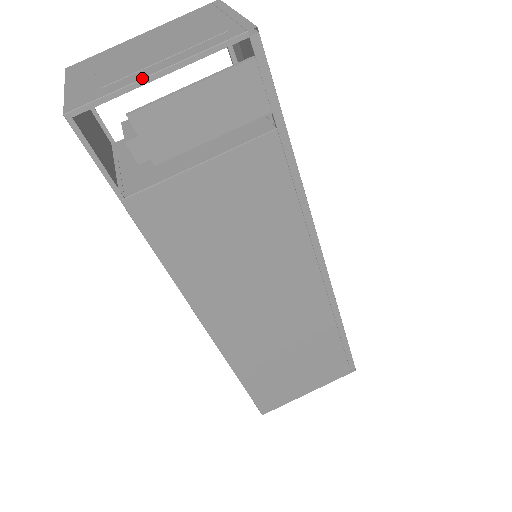
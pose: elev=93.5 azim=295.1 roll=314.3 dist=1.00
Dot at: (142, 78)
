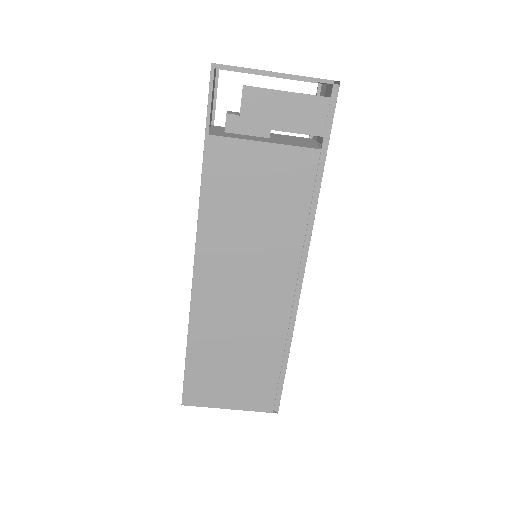
Dot at: (264, 70)
